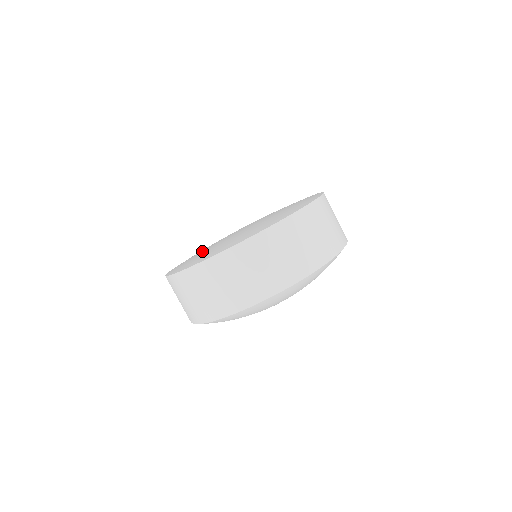
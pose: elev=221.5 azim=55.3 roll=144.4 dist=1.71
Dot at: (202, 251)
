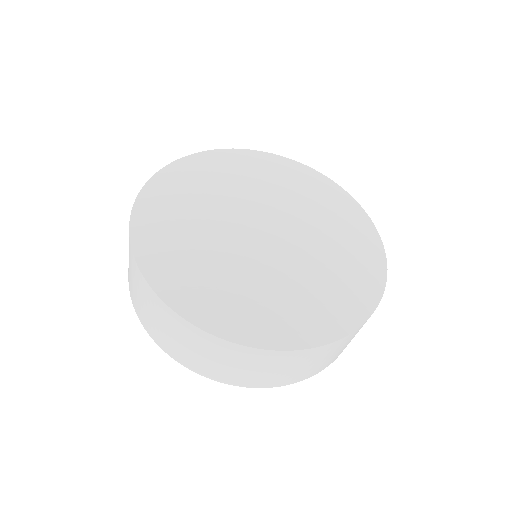
Dot at: (210, 251)
